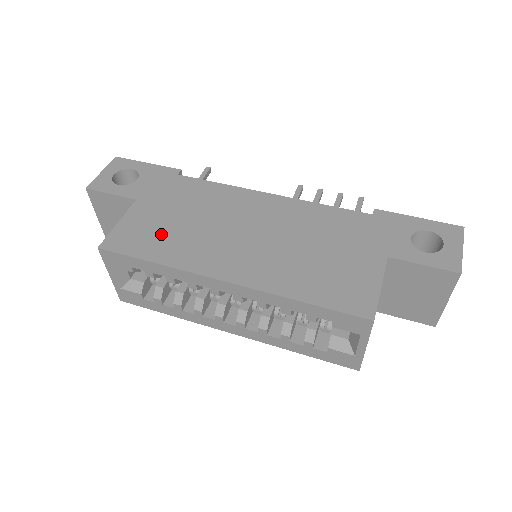
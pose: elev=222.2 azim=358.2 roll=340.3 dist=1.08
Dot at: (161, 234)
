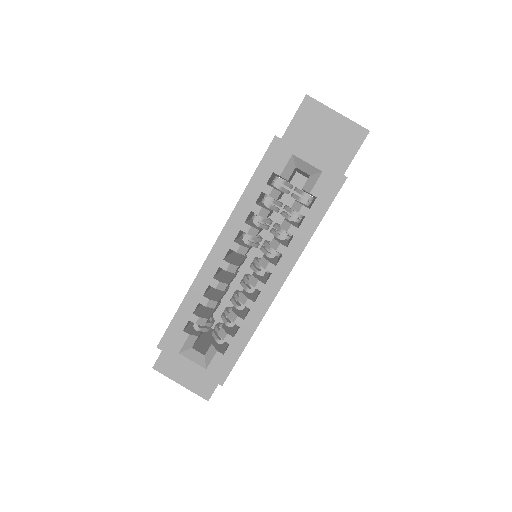
Dot at: occluded
